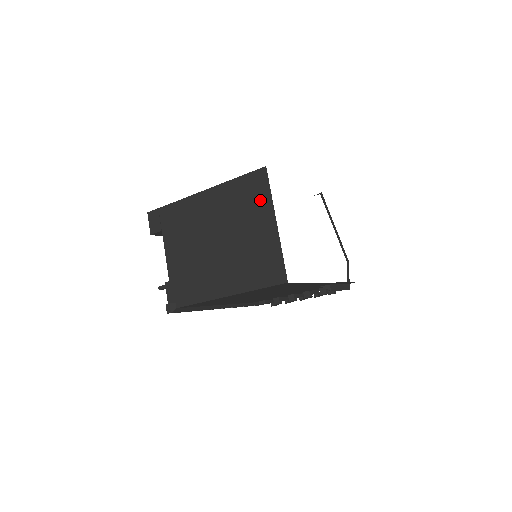
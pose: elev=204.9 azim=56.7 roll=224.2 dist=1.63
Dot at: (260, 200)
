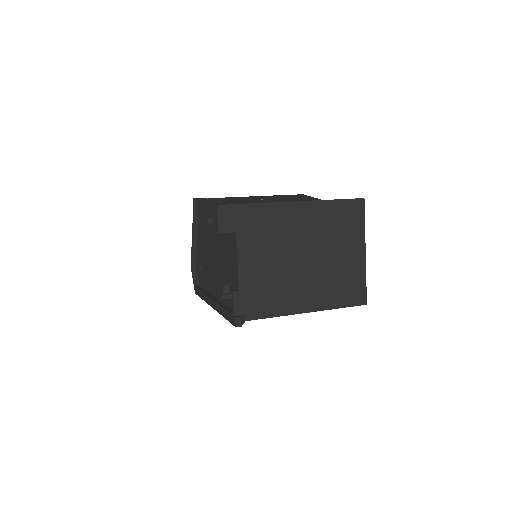
Dot at: (354, 228)
